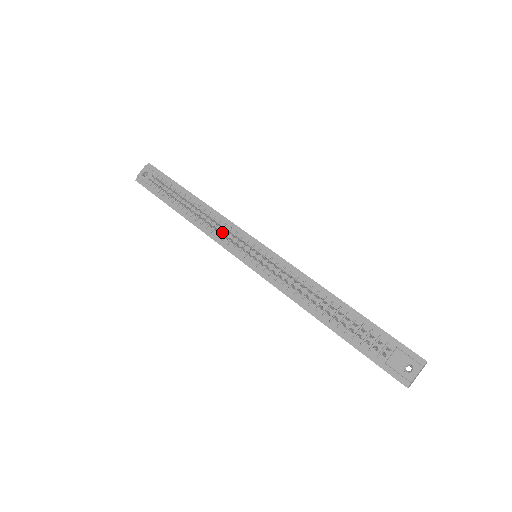
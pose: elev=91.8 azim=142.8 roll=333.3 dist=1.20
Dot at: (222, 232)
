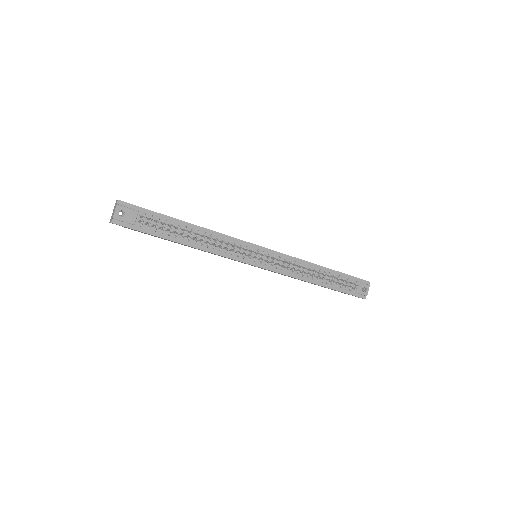
Dot at: (229, 248)
